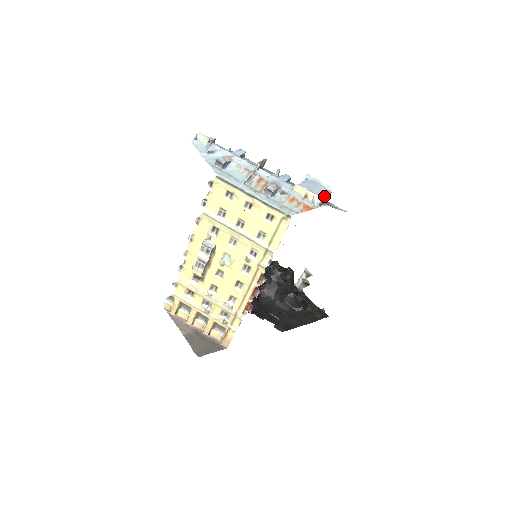
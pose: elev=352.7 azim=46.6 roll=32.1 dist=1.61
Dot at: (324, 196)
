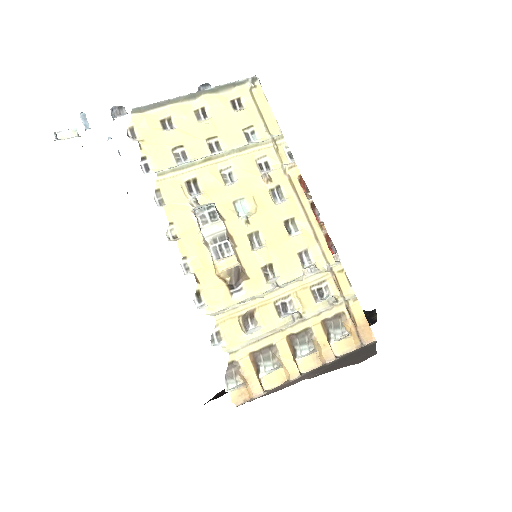
Dot at: occluded
